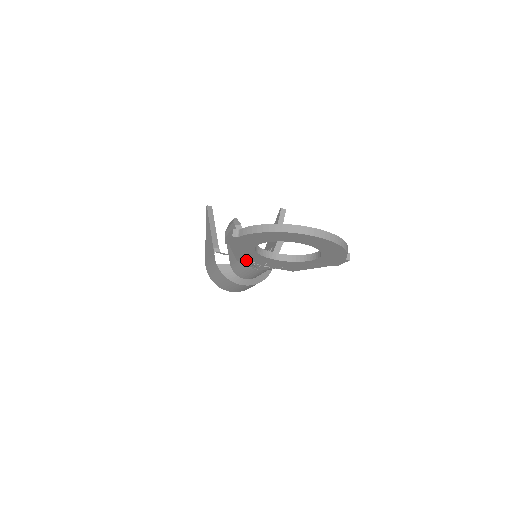
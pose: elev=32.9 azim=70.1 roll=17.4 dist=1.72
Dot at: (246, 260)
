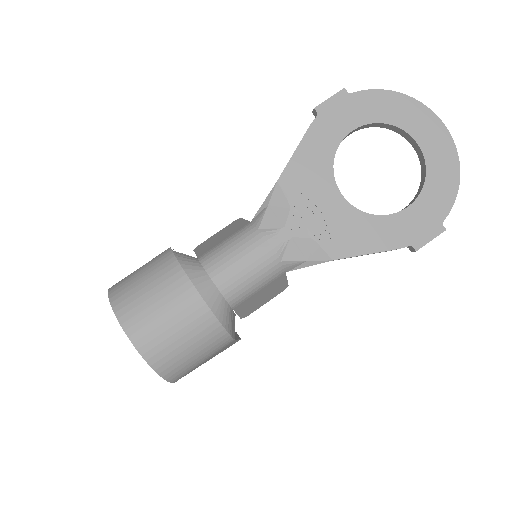
Dot at: (294, 183)
